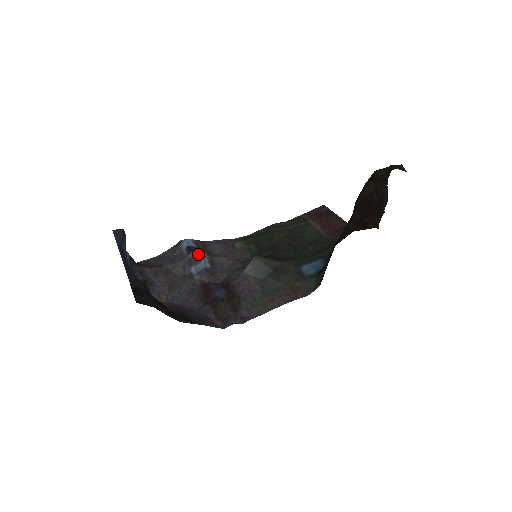
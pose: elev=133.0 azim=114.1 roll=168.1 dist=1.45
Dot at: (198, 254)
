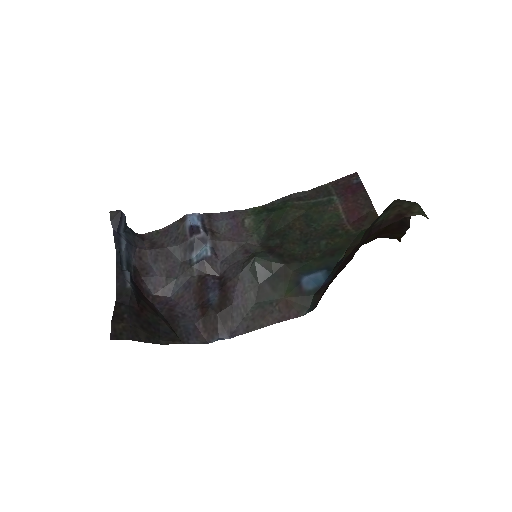
Dot at: (200, 238)
